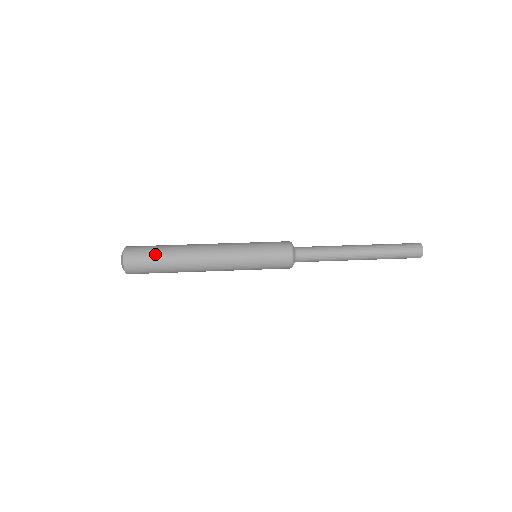
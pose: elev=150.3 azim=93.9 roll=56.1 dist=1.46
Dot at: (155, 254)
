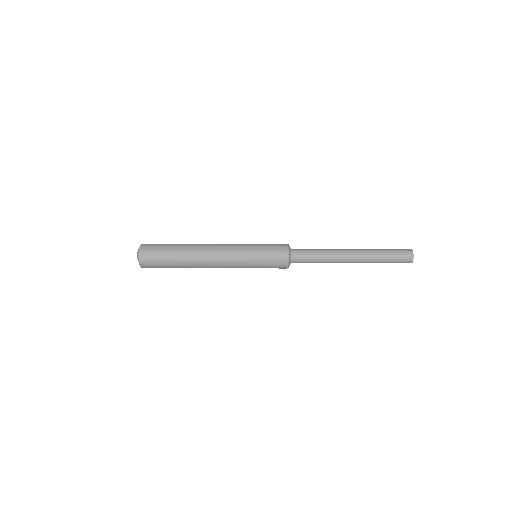
Dot at: (166, 254)
